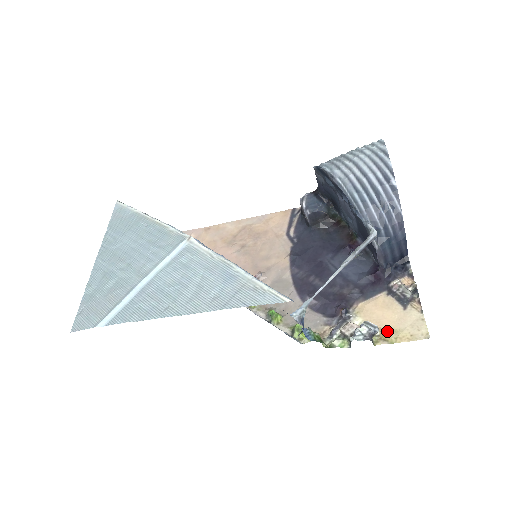
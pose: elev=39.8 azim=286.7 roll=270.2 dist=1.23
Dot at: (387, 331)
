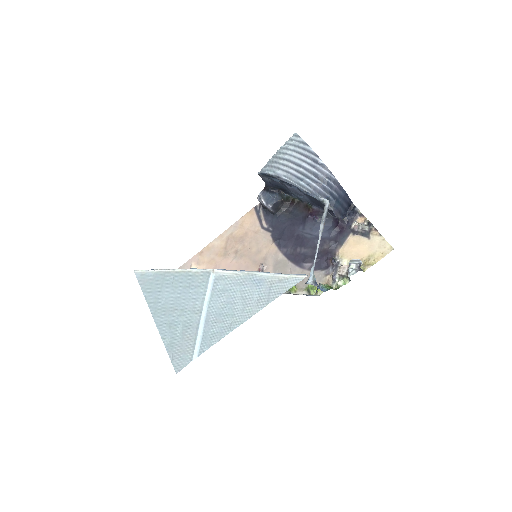
Dot at: (366, 259)
